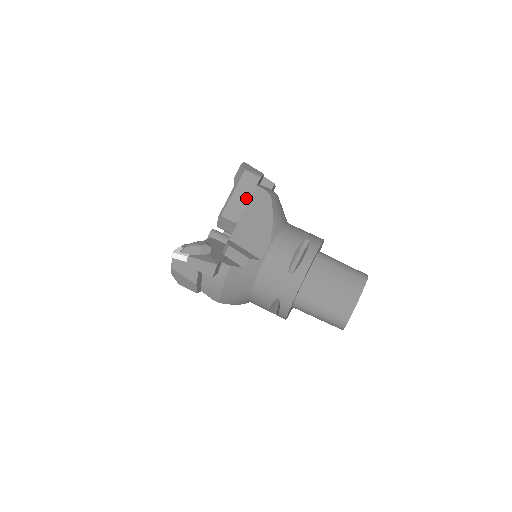
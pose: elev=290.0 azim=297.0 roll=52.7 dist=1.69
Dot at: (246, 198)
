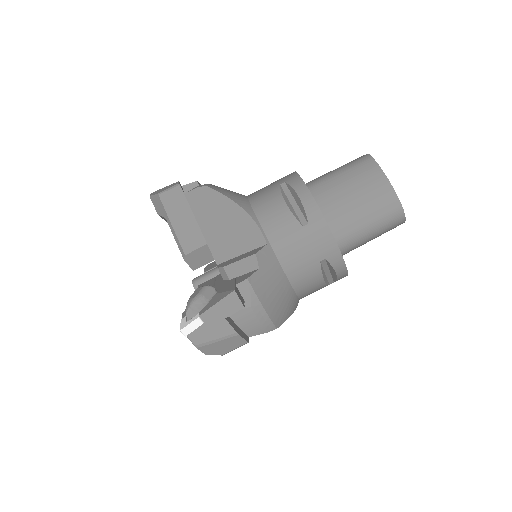
Dot at: (188, 215)
